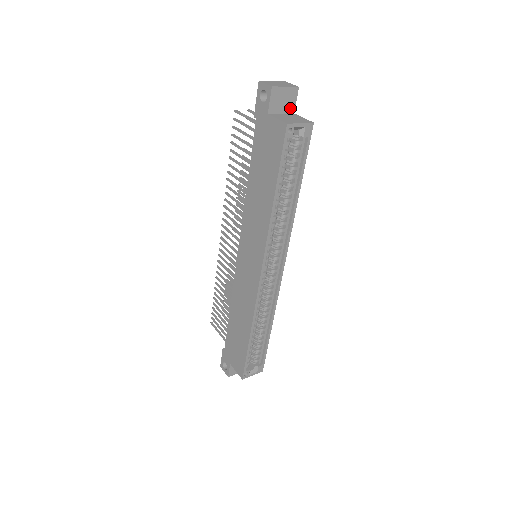
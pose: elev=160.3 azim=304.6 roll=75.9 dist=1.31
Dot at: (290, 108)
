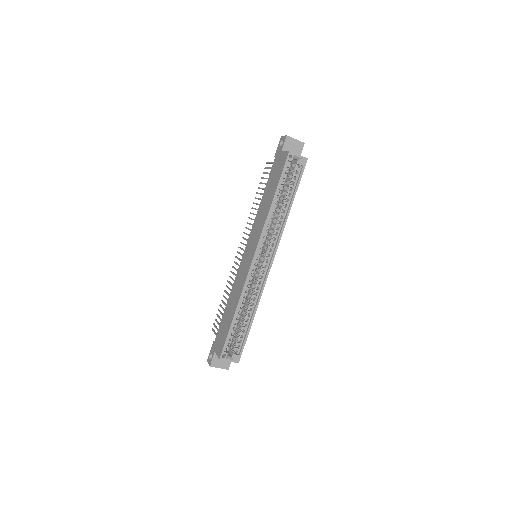
Dot at: occluded
